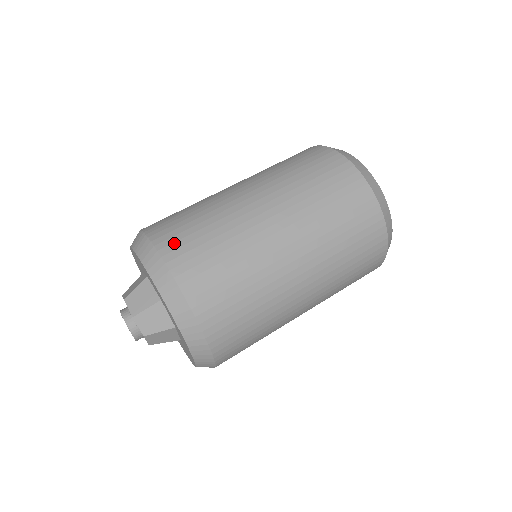
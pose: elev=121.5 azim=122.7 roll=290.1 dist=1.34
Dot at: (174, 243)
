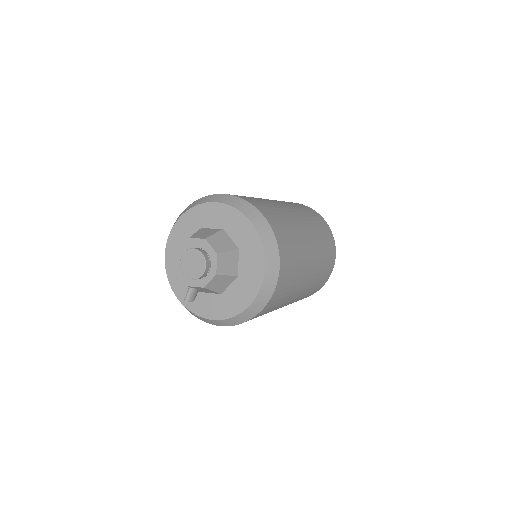
Dot at: occluded
